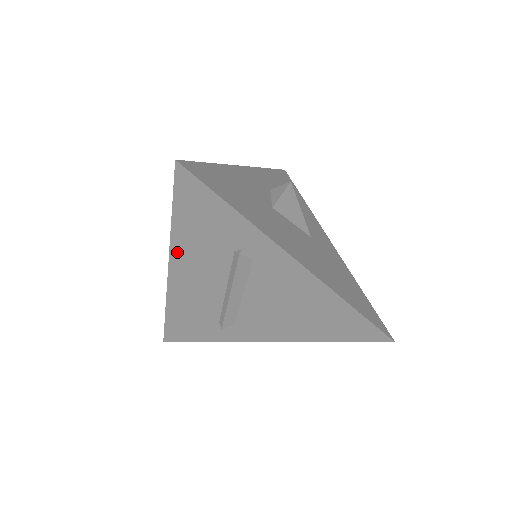
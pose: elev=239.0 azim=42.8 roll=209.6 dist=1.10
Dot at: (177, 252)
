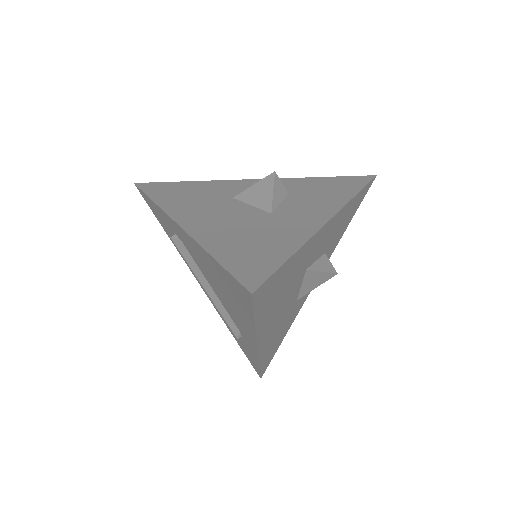
Dot at: (185, 261)
